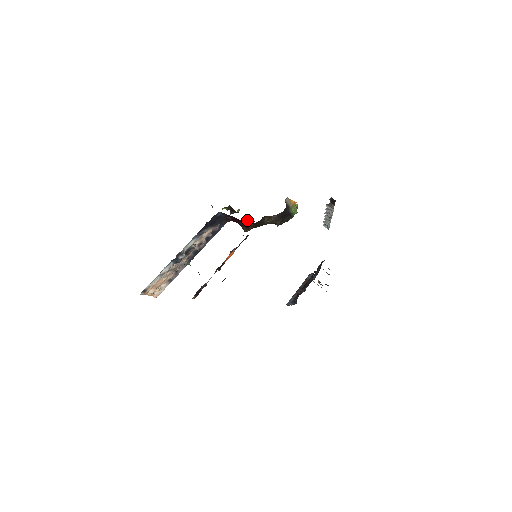
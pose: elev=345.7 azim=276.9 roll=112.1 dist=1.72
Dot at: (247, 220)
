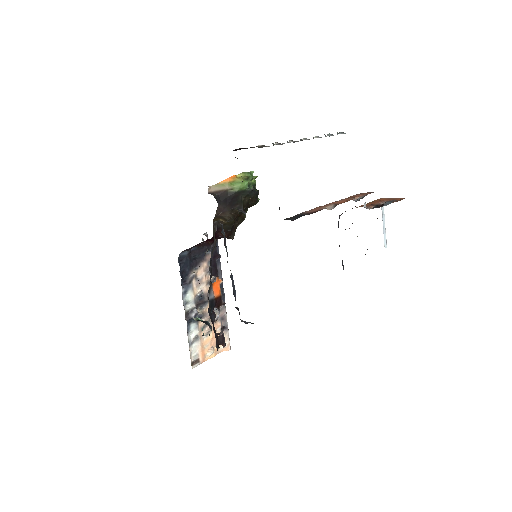
Dot at: occluded
